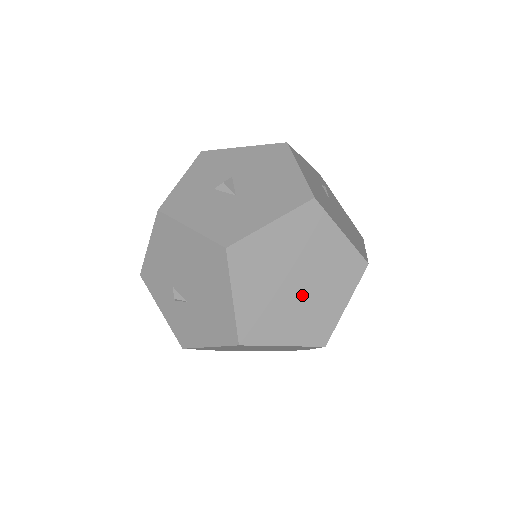
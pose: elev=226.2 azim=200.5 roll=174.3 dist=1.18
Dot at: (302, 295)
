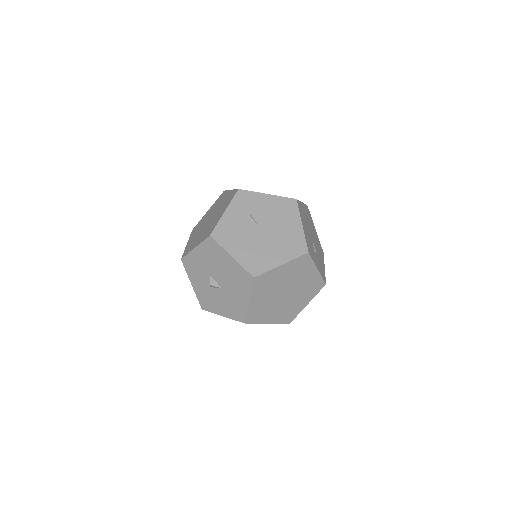
Dot at: (293, 292)
